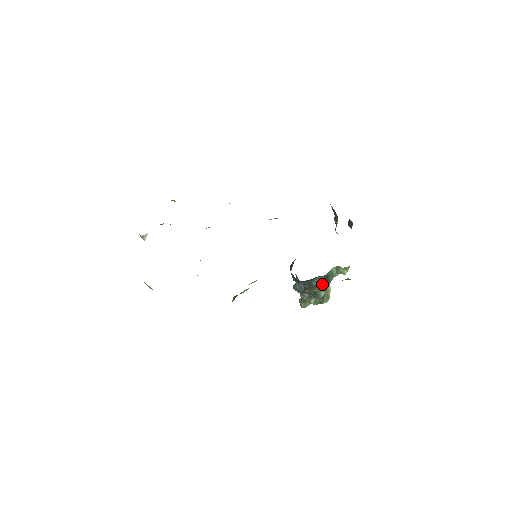
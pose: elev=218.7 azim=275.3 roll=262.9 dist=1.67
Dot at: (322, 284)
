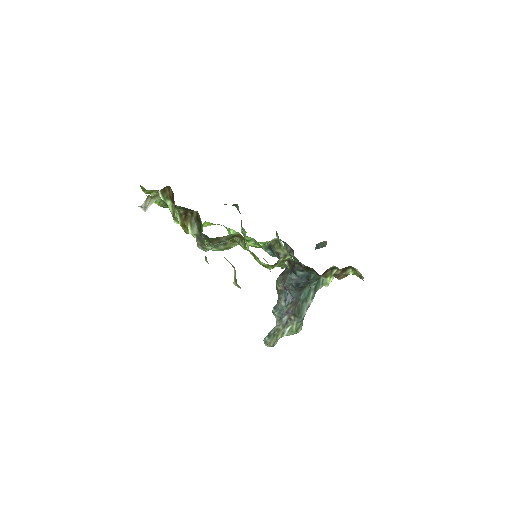
Dot at: (308, 297)
